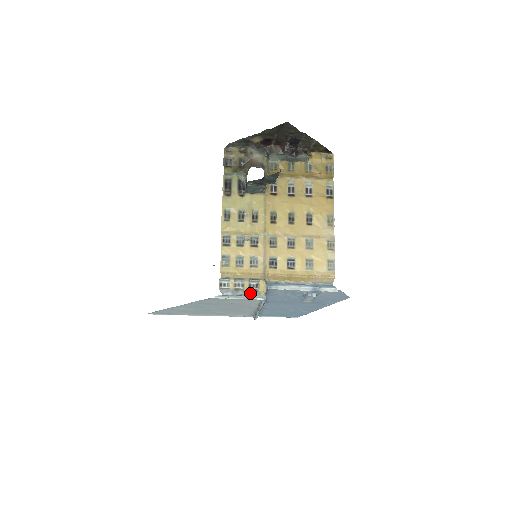
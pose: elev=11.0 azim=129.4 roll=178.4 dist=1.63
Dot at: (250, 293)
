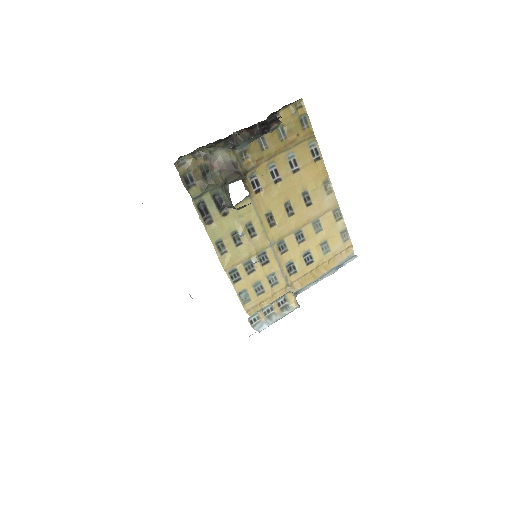
Dot at: (284, 313)
